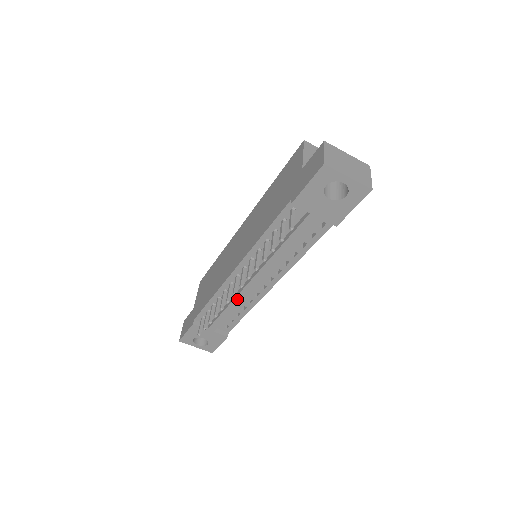
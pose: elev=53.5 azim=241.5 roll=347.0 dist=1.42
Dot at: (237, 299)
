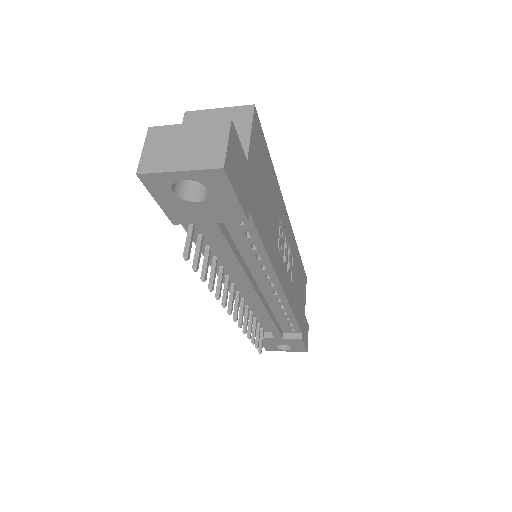
Dot at: (261, 312)
